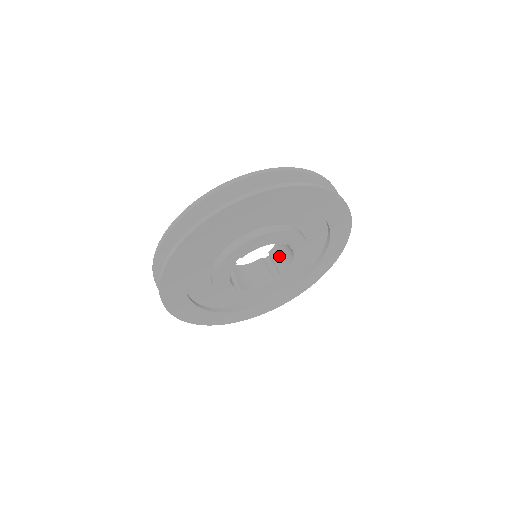
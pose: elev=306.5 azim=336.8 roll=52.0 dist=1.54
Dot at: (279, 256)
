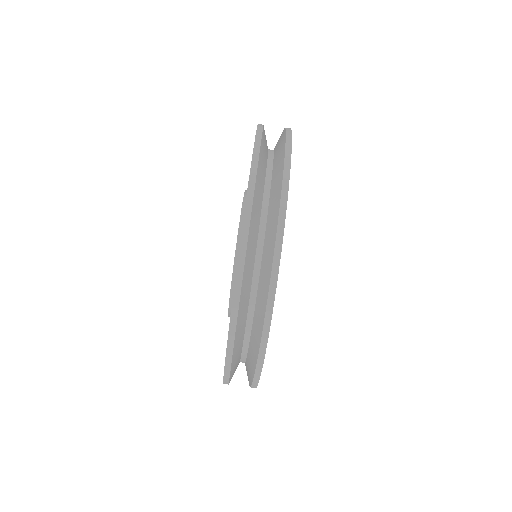
Dot at: occluded
